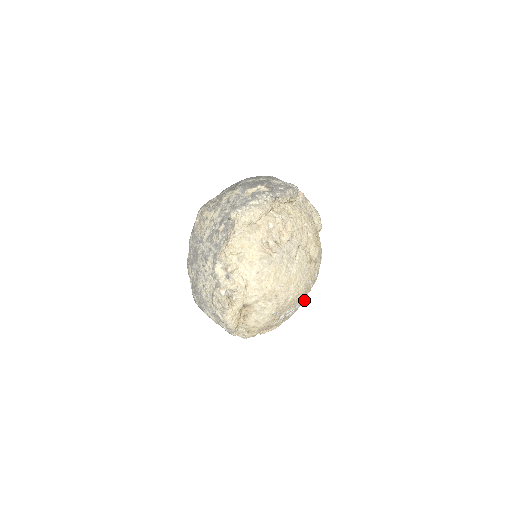
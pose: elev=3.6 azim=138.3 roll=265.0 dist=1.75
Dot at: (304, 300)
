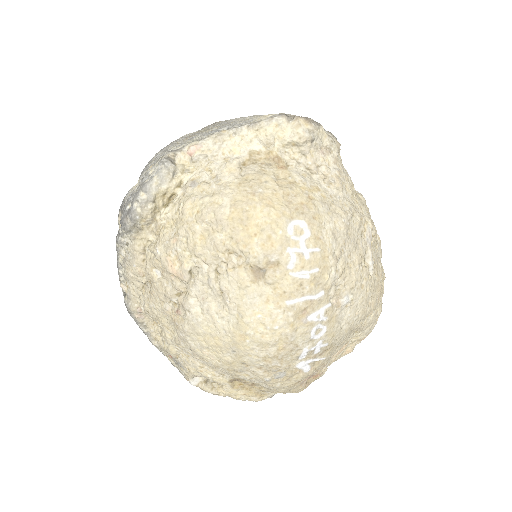
Dot at: (348, 298)
